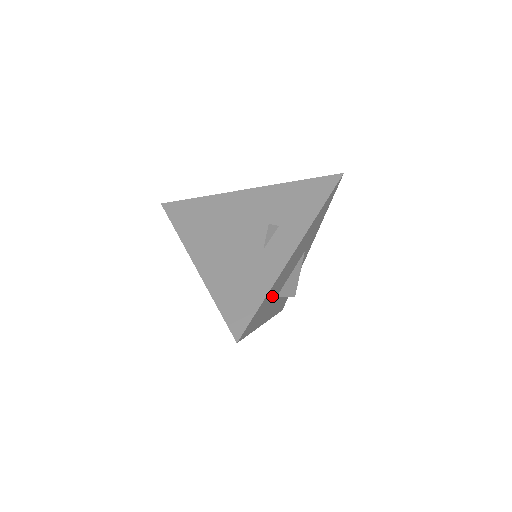
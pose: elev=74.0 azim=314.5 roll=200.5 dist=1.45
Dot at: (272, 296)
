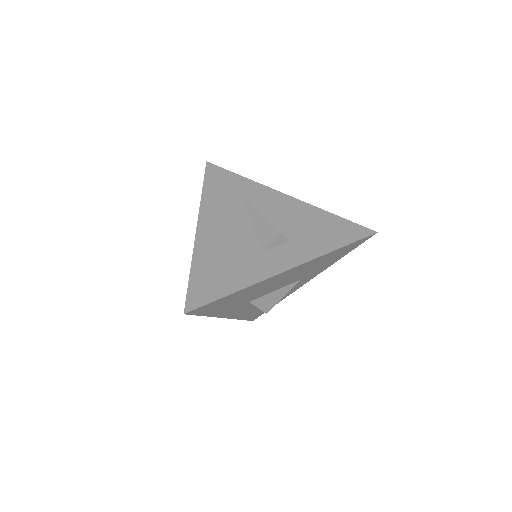
Dot at: (244, 297)
